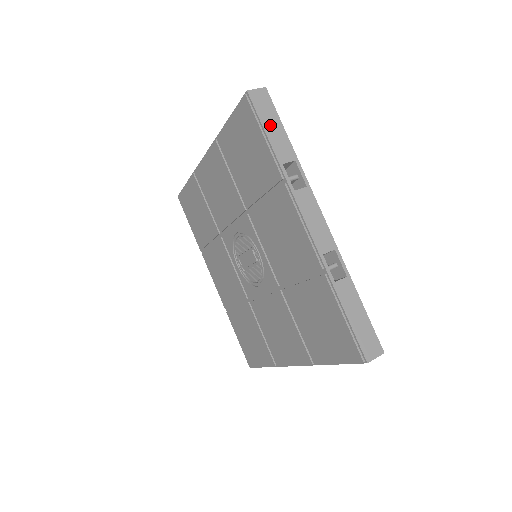
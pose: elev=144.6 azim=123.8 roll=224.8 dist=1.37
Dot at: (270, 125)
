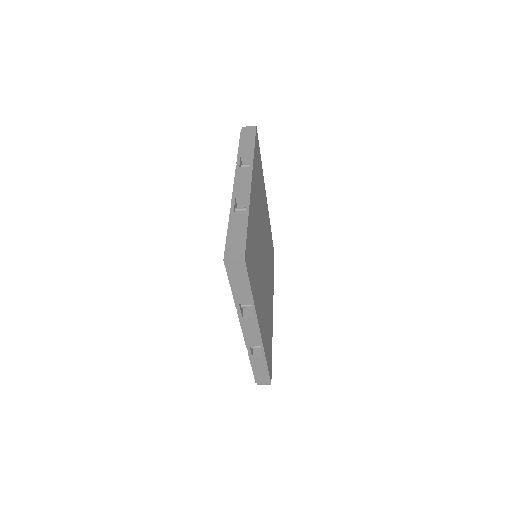
Dot at: (246, 140)
